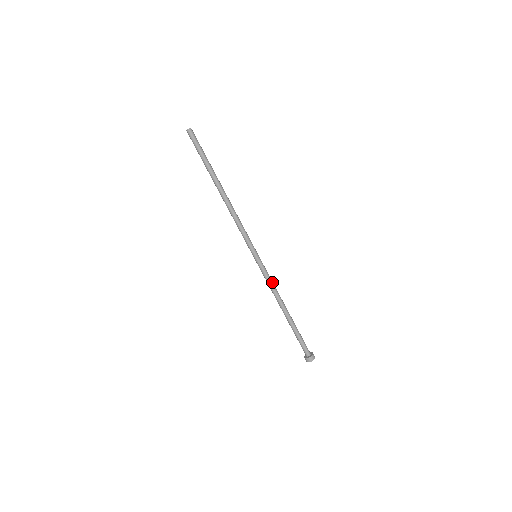
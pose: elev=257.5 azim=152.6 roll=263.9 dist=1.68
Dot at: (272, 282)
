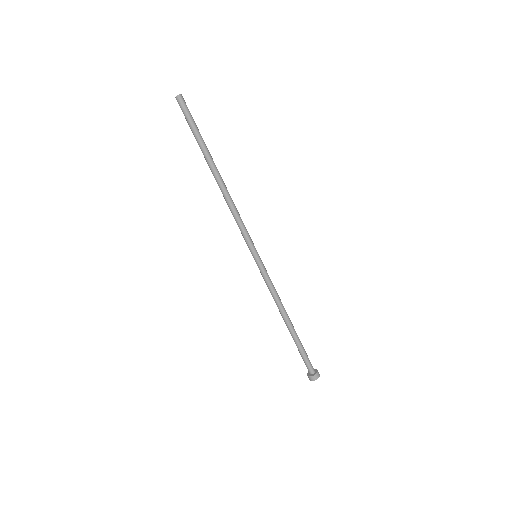
Dot at: (274, 287)
